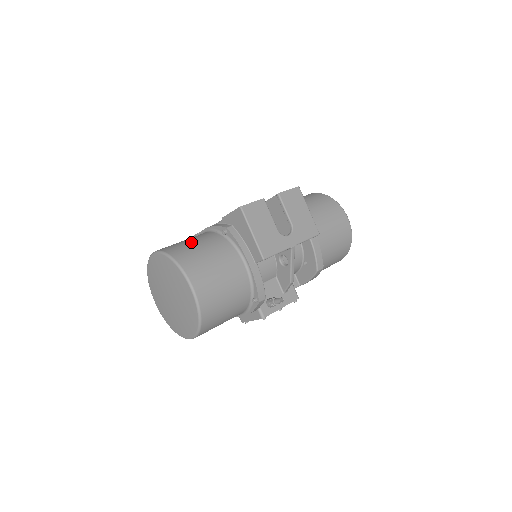
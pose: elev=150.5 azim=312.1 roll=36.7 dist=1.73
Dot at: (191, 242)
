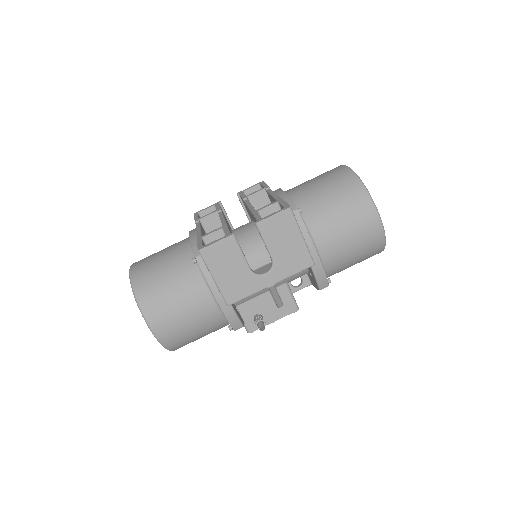
Dot at: (161, 267)
